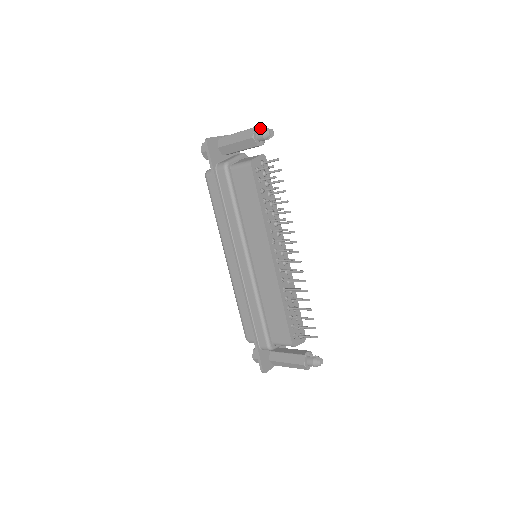
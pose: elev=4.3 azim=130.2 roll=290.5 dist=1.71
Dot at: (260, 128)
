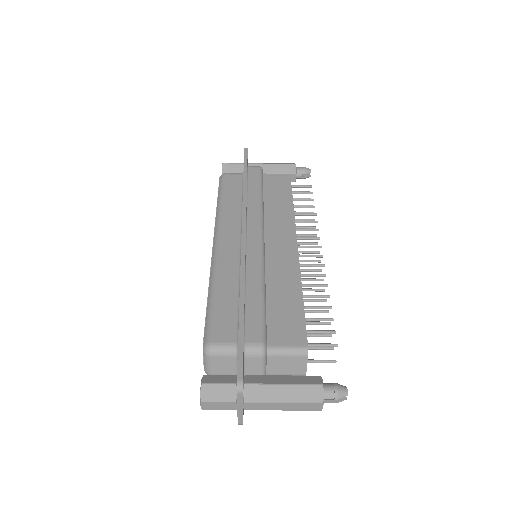
Dot at: occluded
